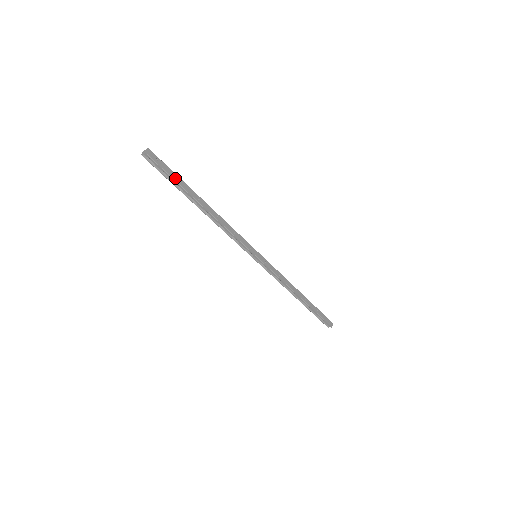
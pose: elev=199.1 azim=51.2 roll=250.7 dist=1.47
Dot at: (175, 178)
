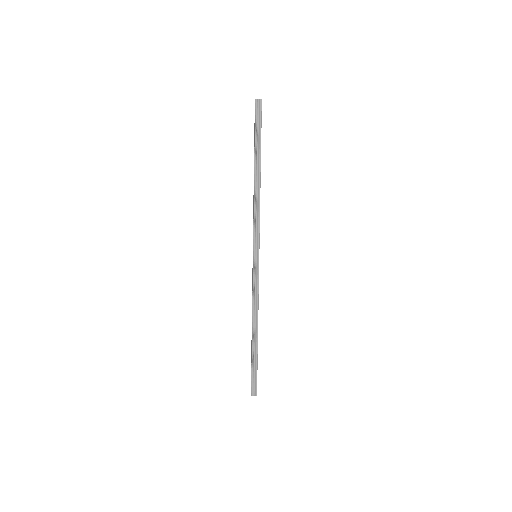
Dot at: occluded
